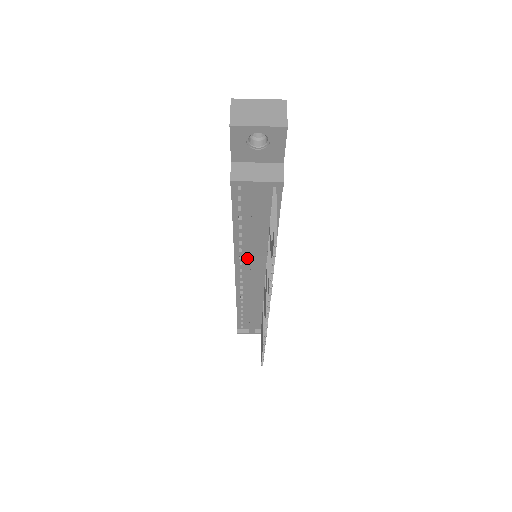
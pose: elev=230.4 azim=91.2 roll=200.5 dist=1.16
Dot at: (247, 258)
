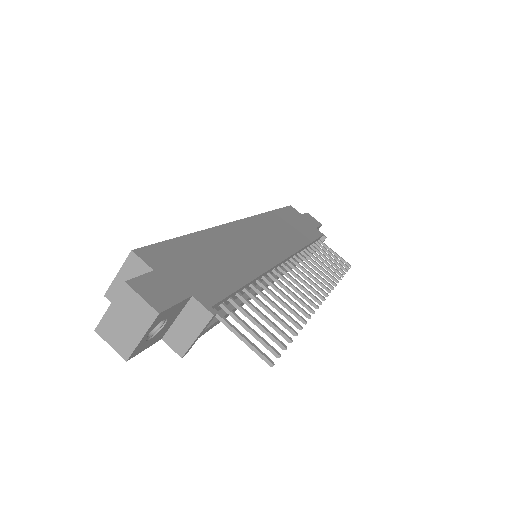
Dot at: occluded
